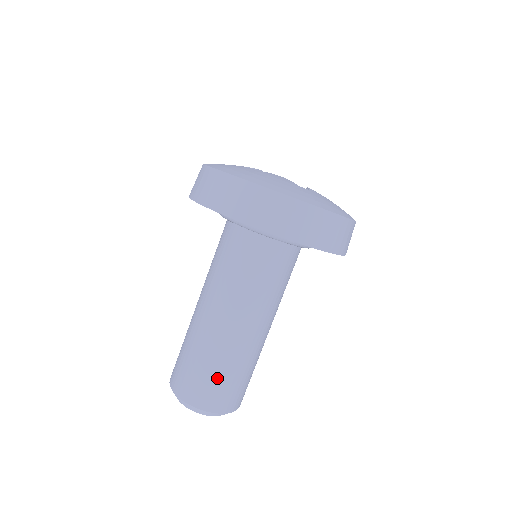
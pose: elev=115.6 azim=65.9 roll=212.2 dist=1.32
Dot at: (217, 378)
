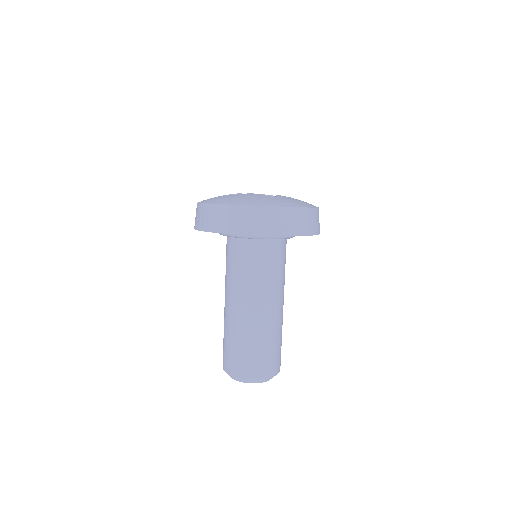
Dot at: (253, 352)
